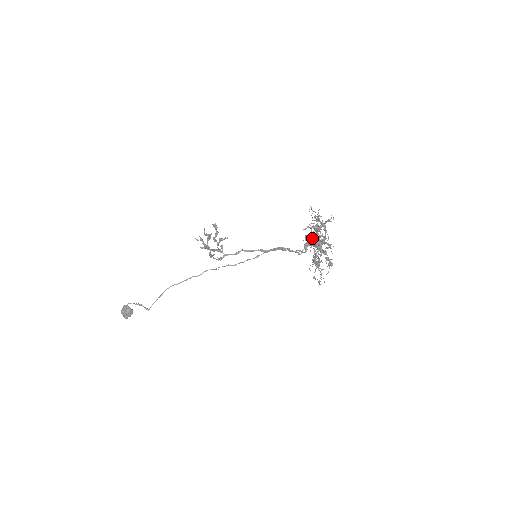
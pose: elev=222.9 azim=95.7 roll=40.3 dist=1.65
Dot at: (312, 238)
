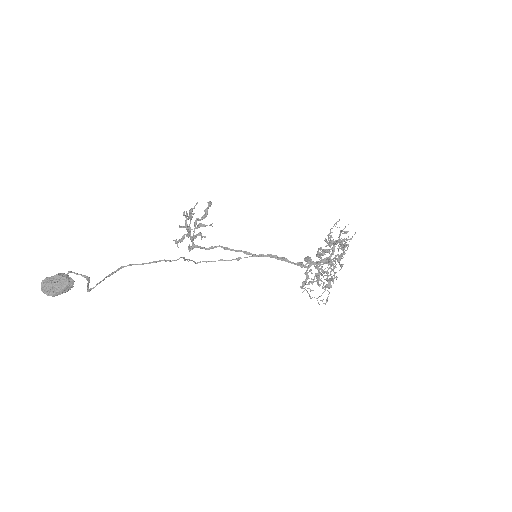
Dot at: (323, 253)
